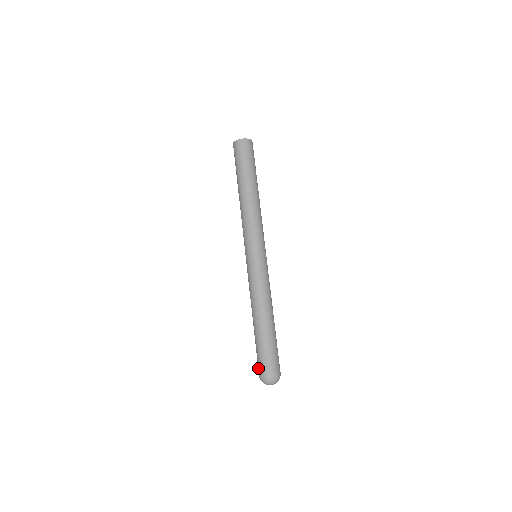
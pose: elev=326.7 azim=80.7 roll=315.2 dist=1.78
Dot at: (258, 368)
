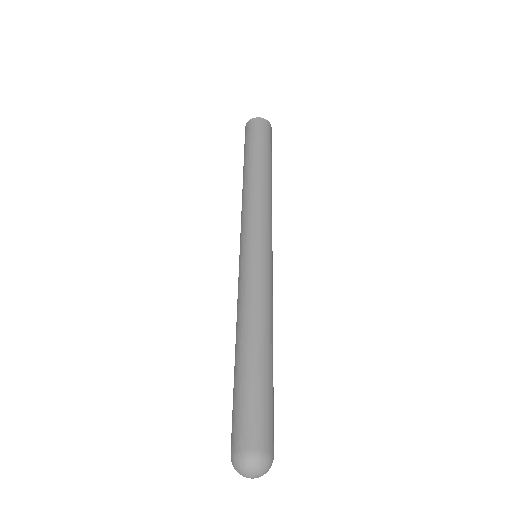
Dot at: occluded
